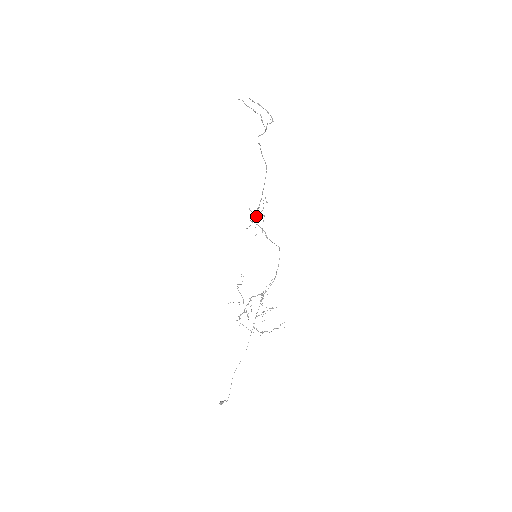
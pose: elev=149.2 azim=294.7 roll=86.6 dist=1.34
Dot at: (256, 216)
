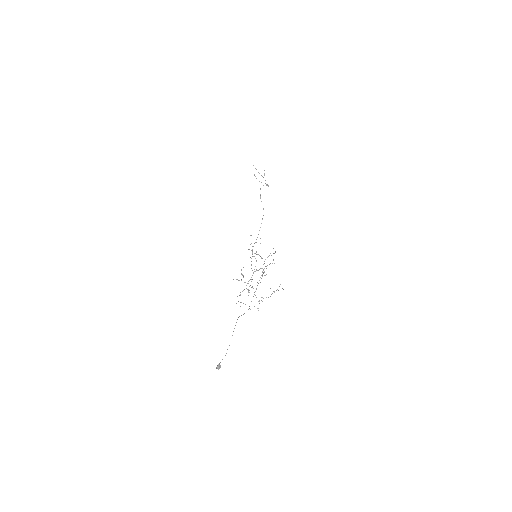
Dot at: occluded
